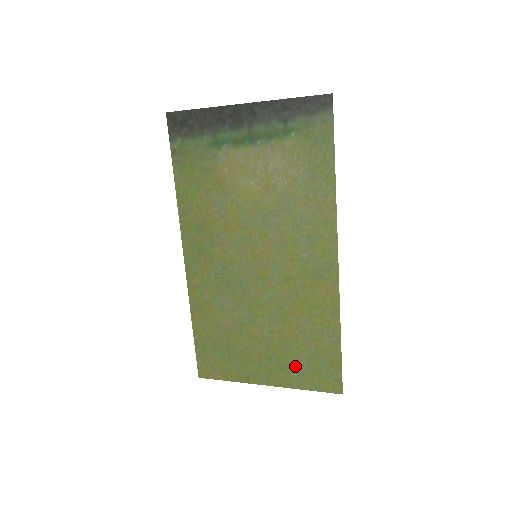
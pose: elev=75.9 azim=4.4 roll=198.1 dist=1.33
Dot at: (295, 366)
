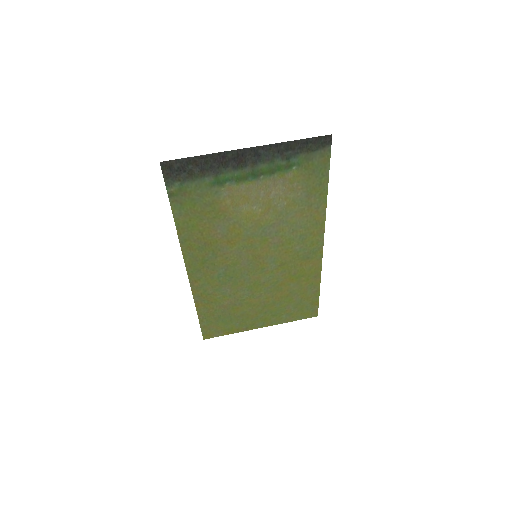
Dot at: (284, 312)
